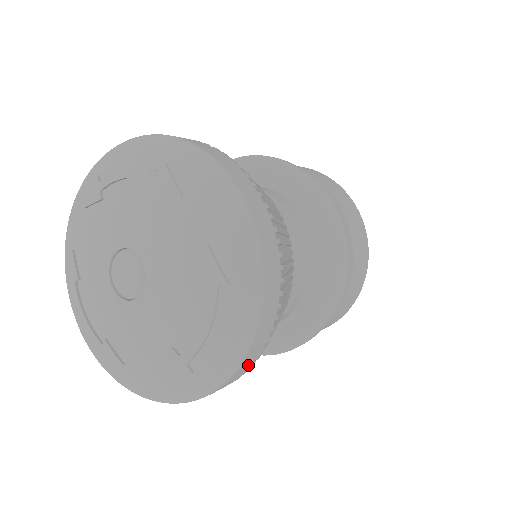
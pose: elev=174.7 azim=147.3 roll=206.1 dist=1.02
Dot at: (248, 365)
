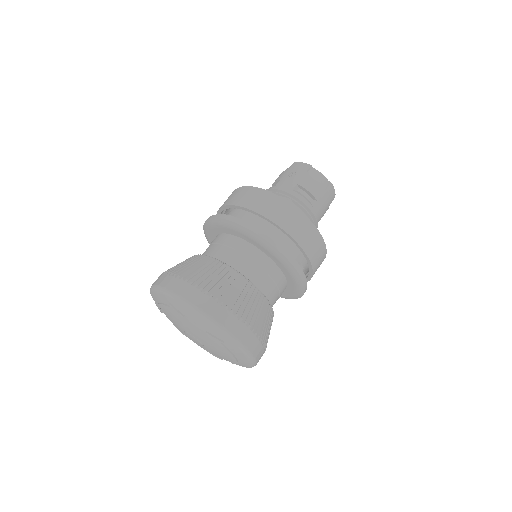
Dot at: (261, 351)
